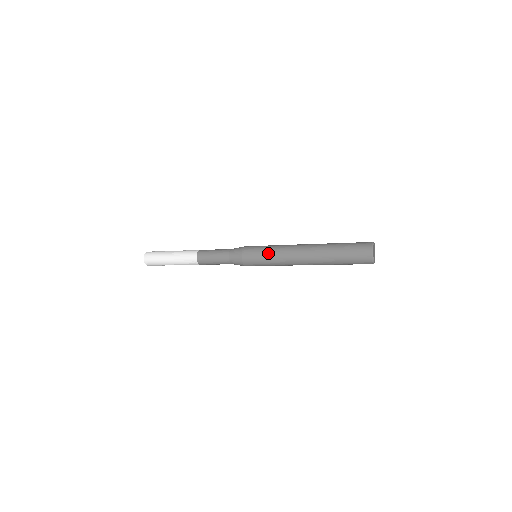
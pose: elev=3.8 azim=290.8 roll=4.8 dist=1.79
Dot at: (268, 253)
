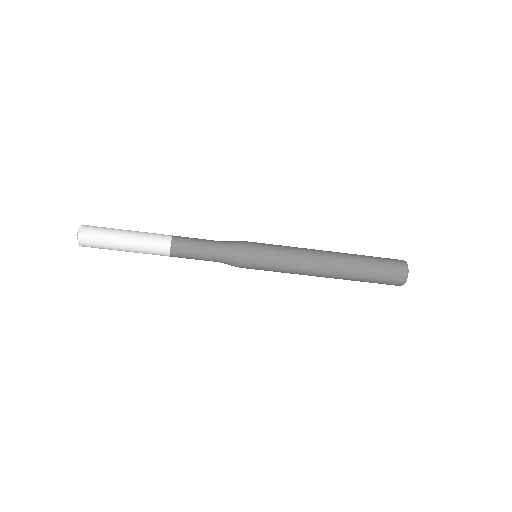
Dot at: (280, 249)
